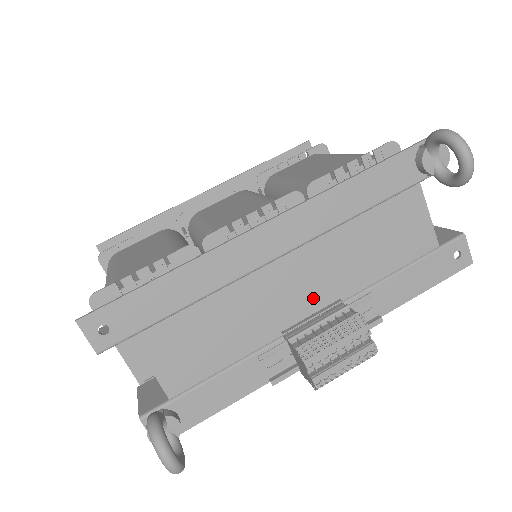
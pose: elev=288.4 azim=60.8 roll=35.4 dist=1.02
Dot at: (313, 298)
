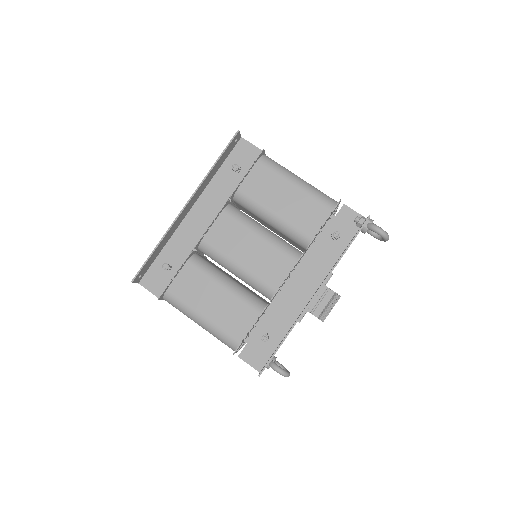
Dot at: occluded
